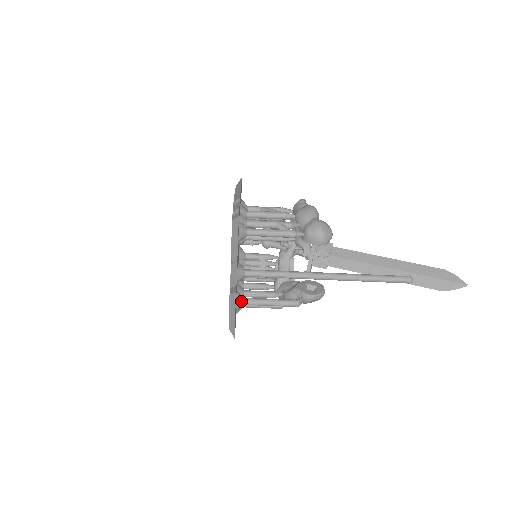
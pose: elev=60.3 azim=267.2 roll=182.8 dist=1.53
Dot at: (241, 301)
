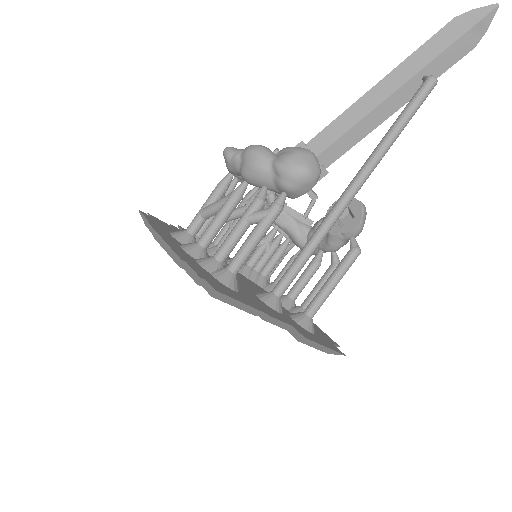
Dot at: (308, 321)
